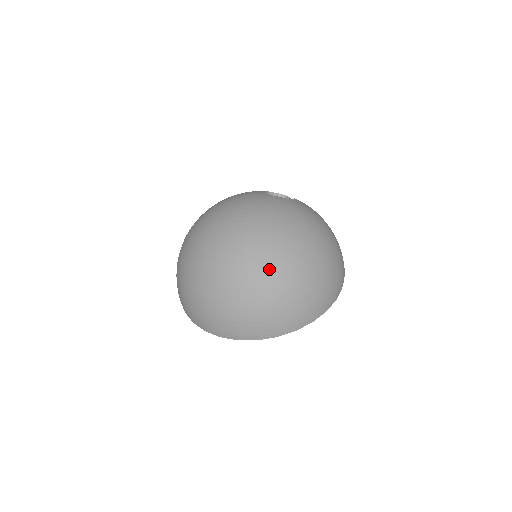
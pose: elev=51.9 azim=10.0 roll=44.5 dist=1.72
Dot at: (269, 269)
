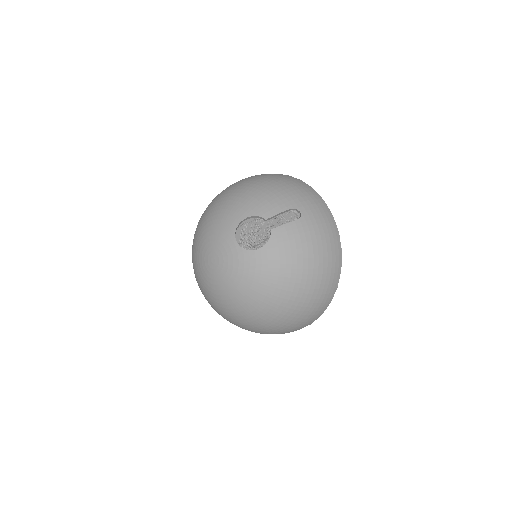
Dot at: (239, 322)
